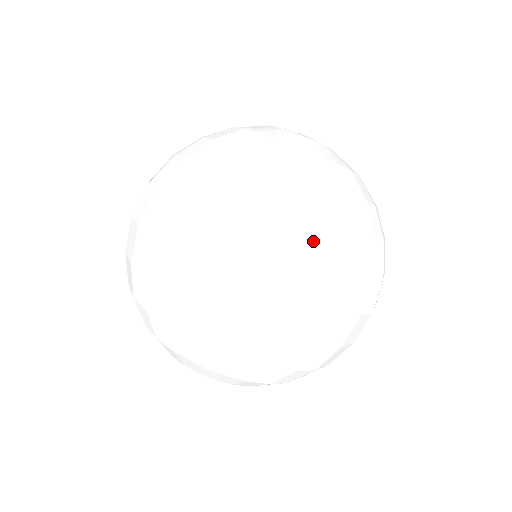
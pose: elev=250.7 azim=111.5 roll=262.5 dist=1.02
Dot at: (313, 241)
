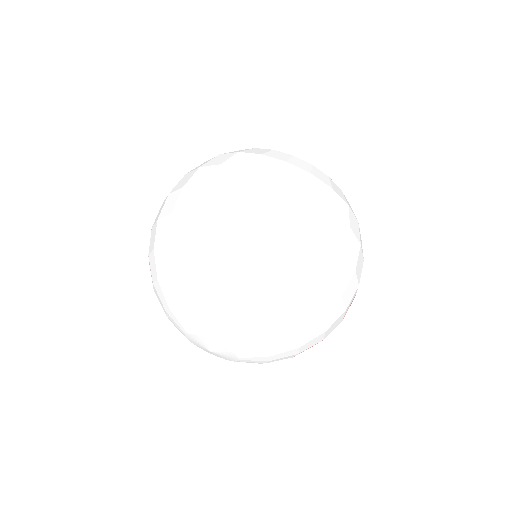
Dot at: (301, 179)
